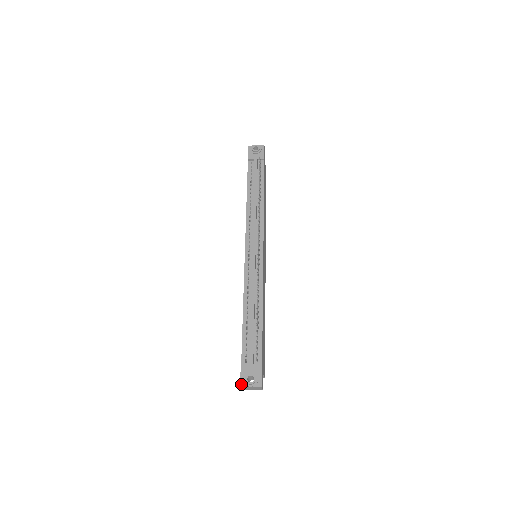
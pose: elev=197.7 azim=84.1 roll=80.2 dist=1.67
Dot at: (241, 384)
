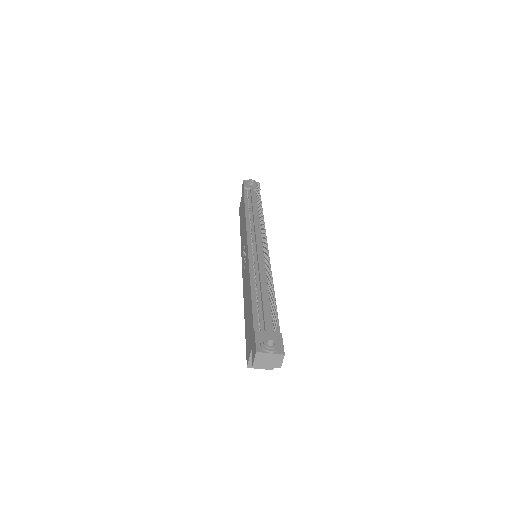
Dot at: (257, 348)
